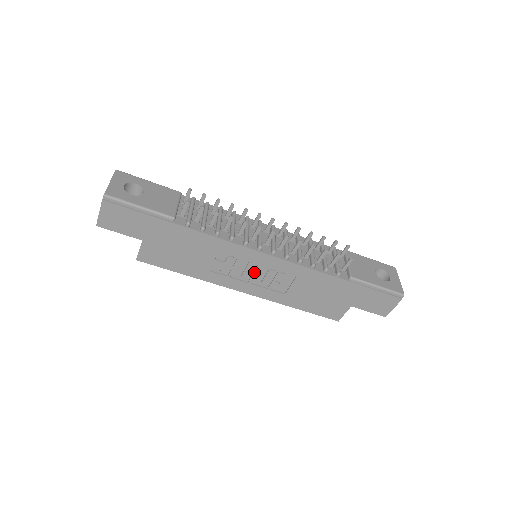
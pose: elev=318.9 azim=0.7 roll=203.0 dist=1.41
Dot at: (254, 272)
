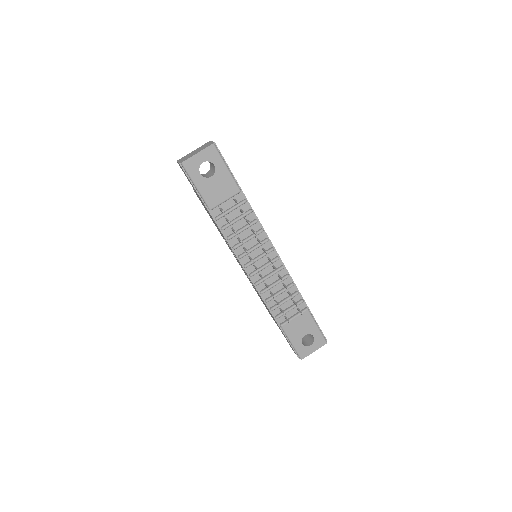
Dot at: occluded
